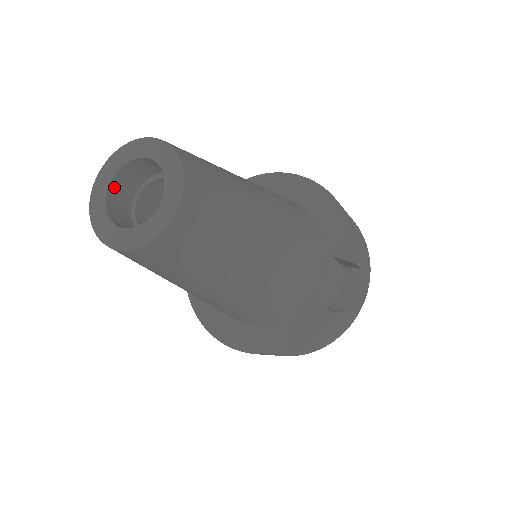
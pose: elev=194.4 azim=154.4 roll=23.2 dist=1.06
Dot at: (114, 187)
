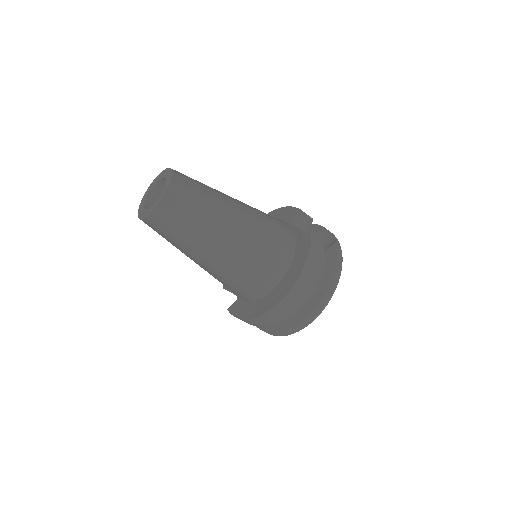
Dot at: (147, 208)
